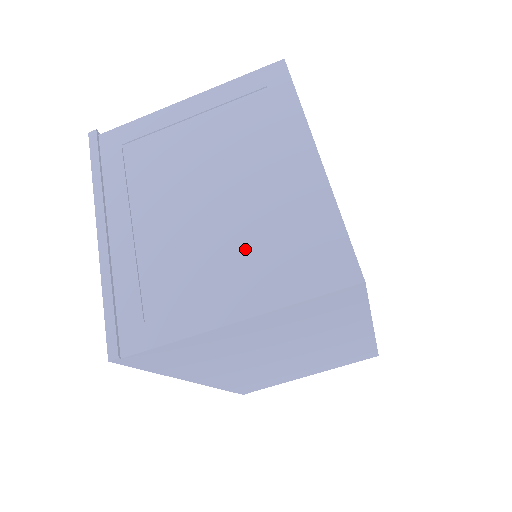
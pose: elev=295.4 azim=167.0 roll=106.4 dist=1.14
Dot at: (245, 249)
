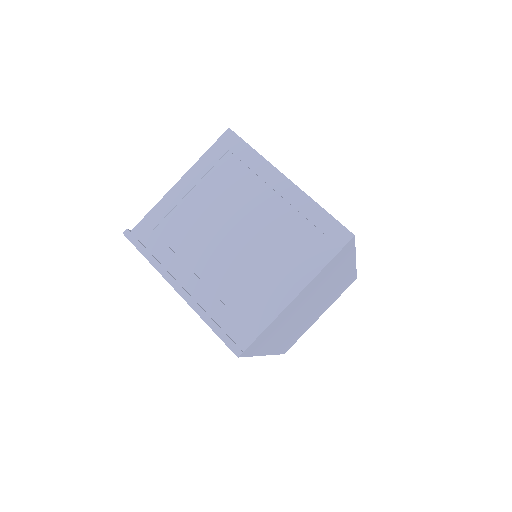
Dot at: (278, 252)
